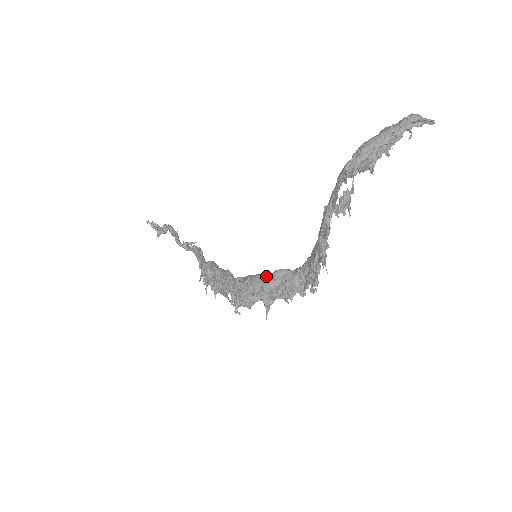
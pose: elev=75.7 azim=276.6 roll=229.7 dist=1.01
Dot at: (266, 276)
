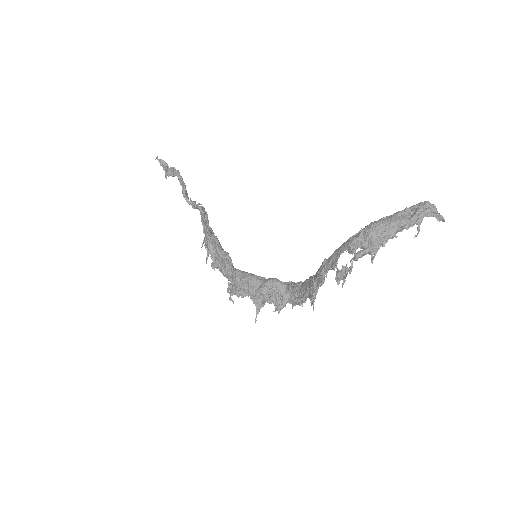
Dot at: (262, 280)
